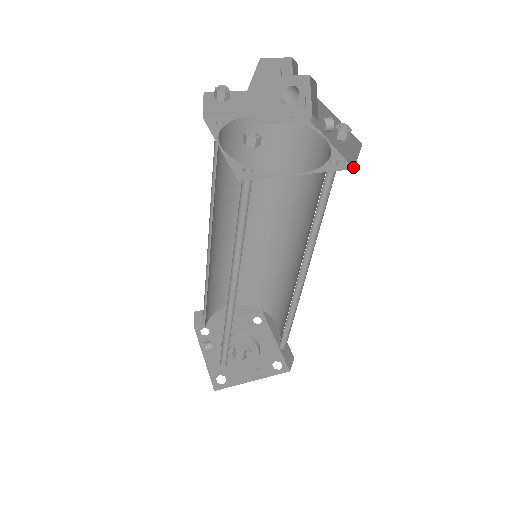
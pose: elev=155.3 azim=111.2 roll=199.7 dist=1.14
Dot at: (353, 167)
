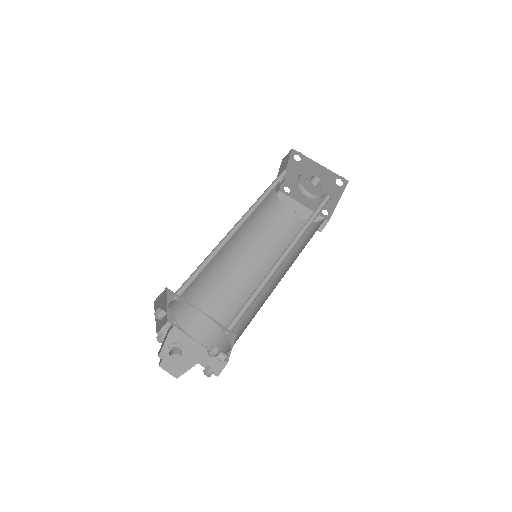
Dot at: occluded
